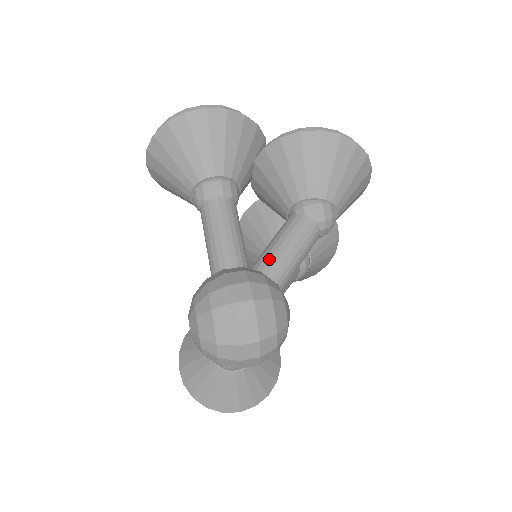
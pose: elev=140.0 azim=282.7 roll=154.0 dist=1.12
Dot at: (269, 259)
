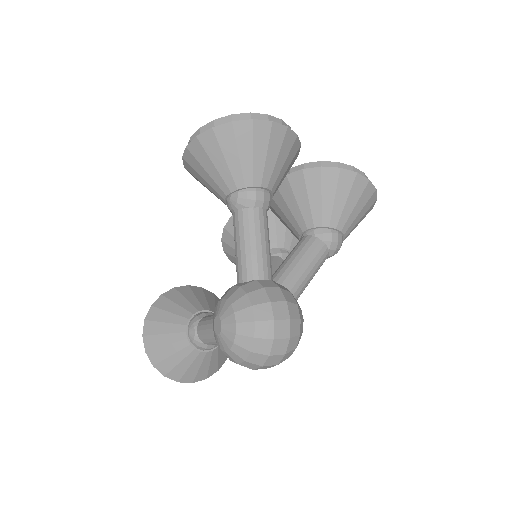
Dot at: (292, 277)
